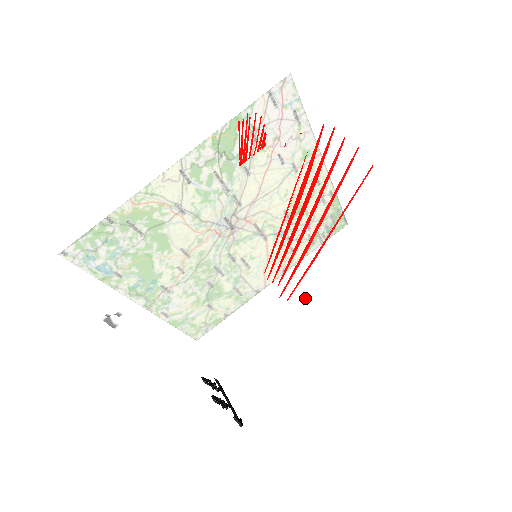
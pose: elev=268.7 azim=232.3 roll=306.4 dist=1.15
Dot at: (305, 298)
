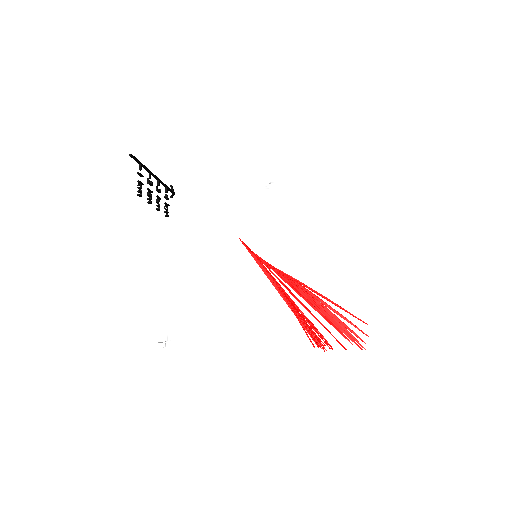
Dot at: occluded
